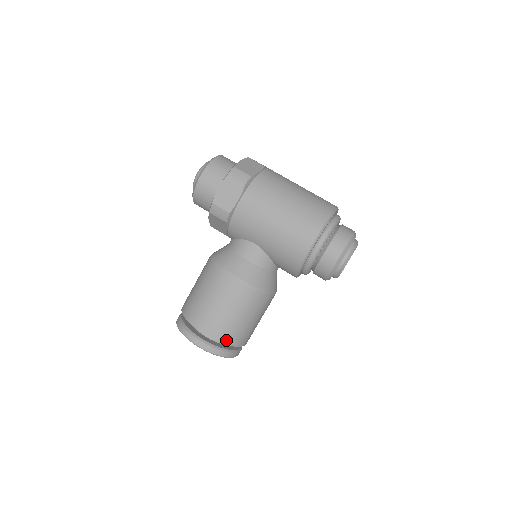
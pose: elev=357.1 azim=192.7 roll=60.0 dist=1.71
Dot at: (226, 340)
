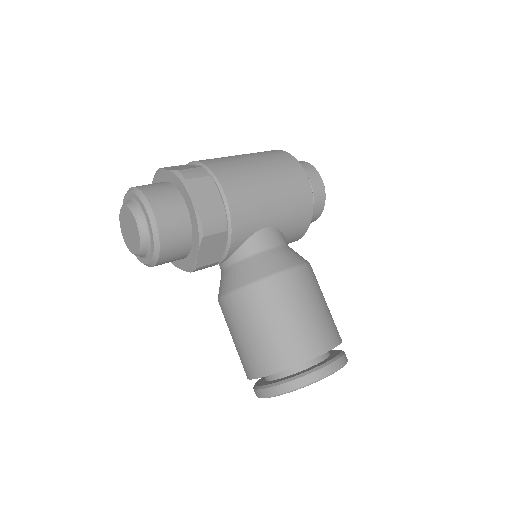
Dot at: (339, 338)
